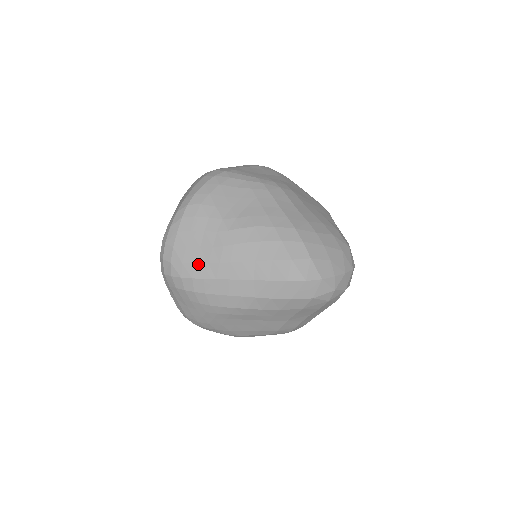
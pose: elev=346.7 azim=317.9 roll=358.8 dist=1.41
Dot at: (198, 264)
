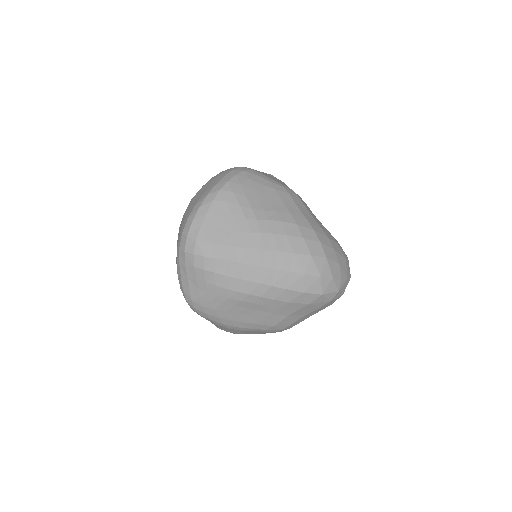
Dot at: (224, 246)
